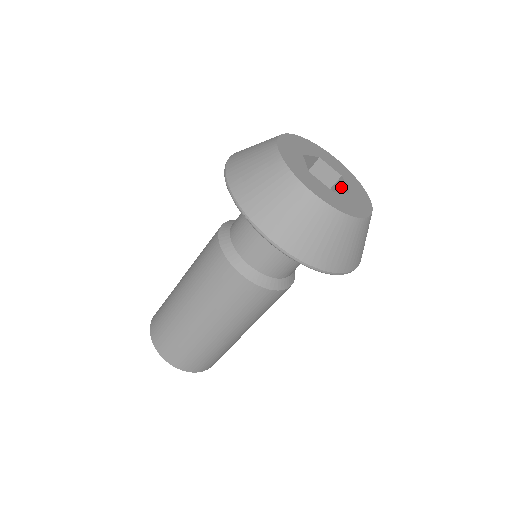
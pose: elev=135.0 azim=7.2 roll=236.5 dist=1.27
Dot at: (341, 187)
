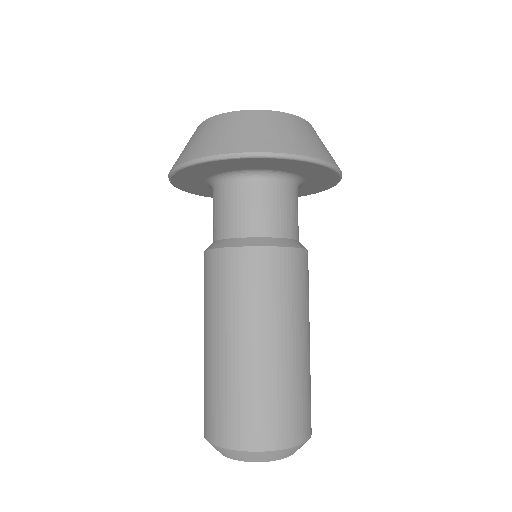
Dot at: occluded
